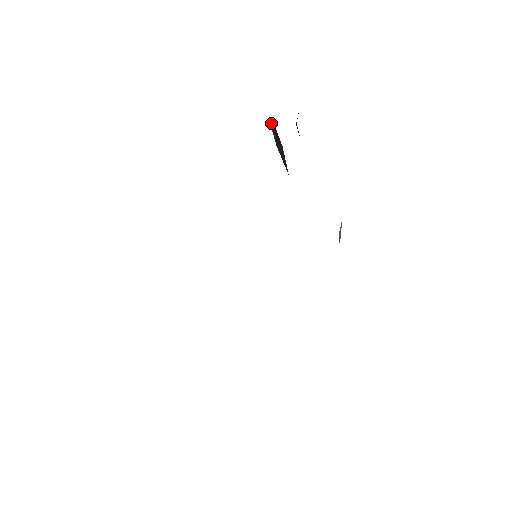
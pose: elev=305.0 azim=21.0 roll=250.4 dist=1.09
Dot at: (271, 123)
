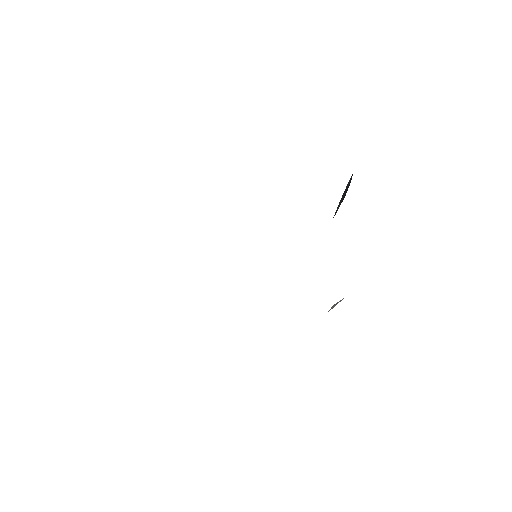
Dot at: occluded
